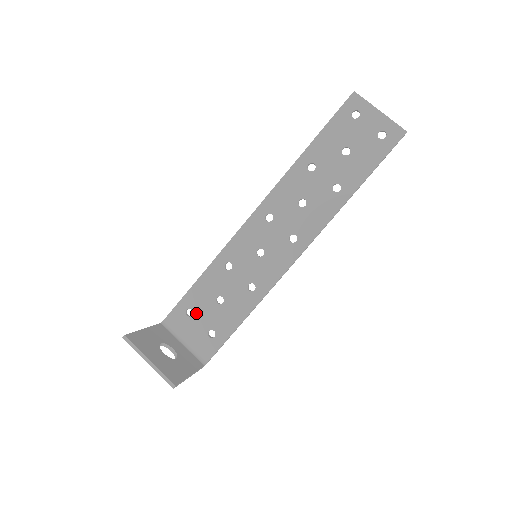
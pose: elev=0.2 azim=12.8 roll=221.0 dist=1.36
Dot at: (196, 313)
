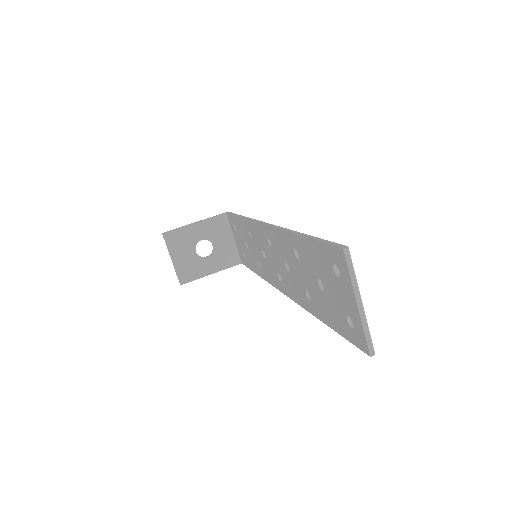
Dot at: (238, 233)
